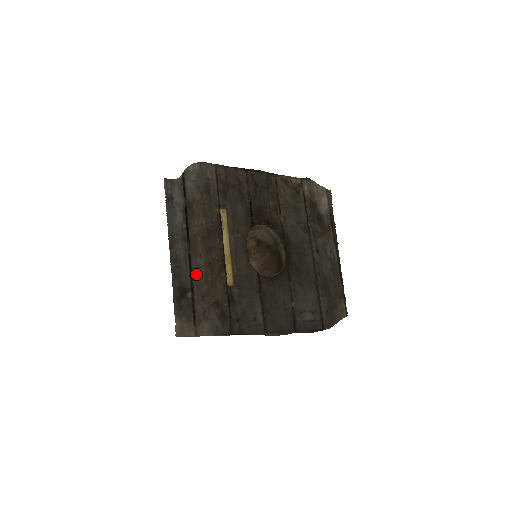
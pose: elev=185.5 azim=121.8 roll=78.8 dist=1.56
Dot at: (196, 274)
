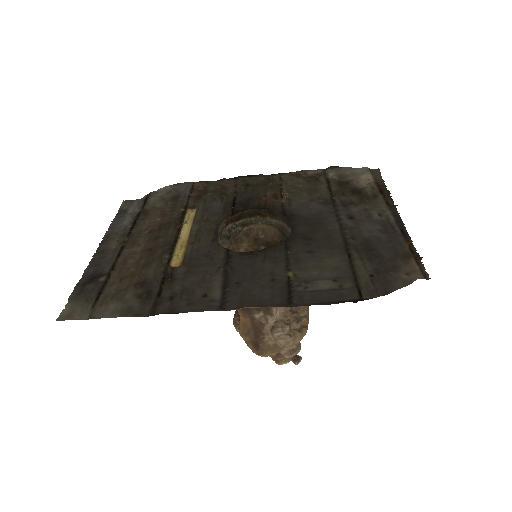
Dot at: (124, 260)
